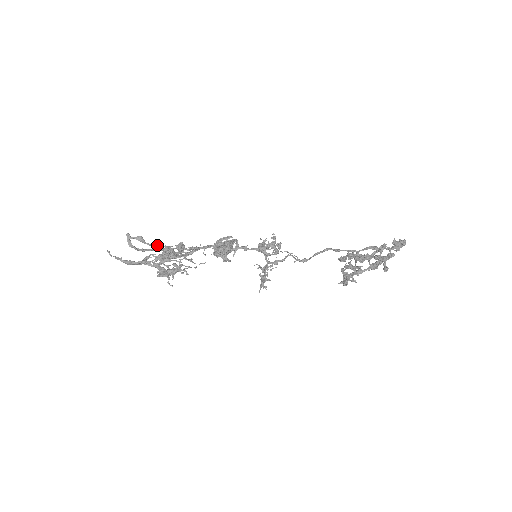
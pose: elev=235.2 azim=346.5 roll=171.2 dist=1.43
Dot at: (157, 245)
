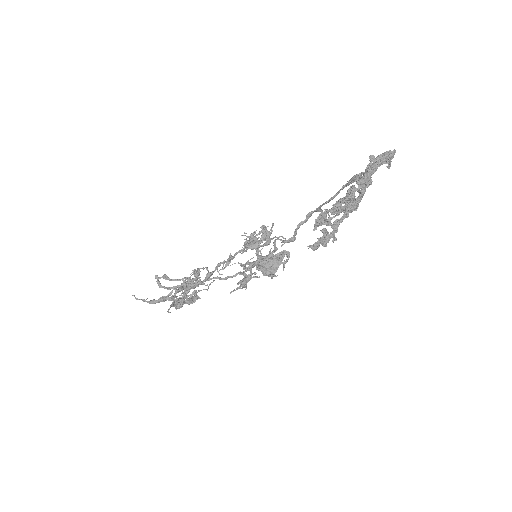
Dot at: (181, 279)
